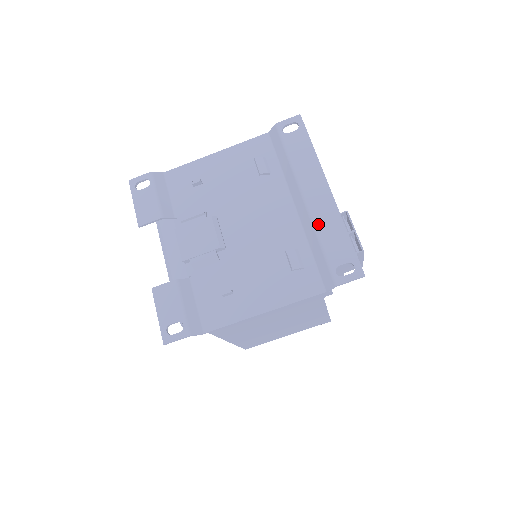
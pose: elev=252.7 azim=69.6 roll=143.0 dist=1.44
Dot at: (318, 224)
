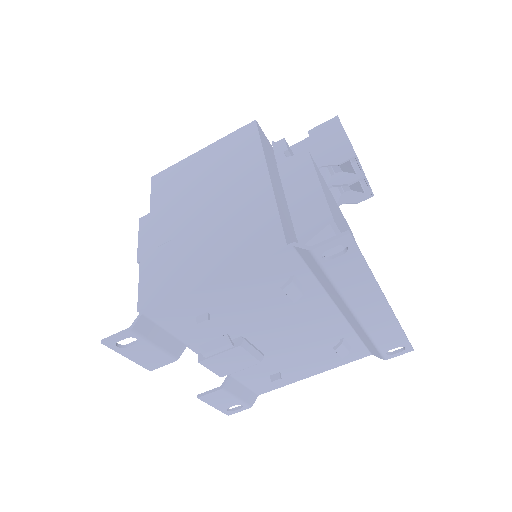
Dot at: (371, 331)
